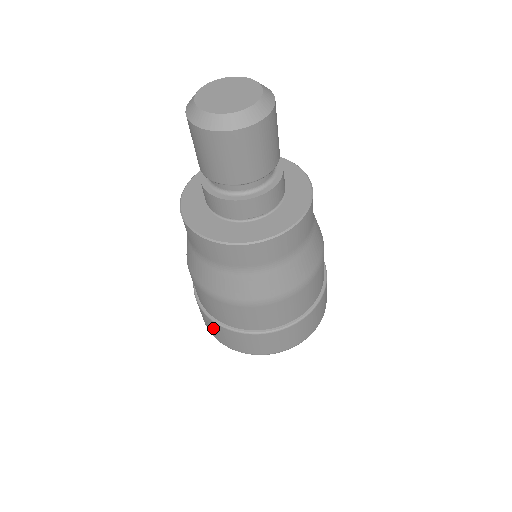
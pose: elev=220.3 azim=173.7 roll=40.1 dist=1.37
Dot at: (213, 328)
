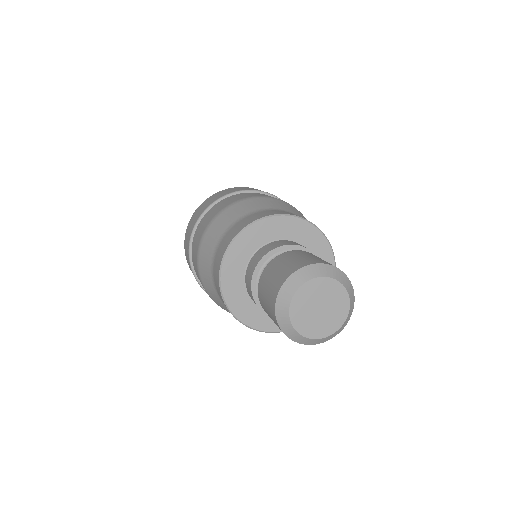
Dot at: occluded
